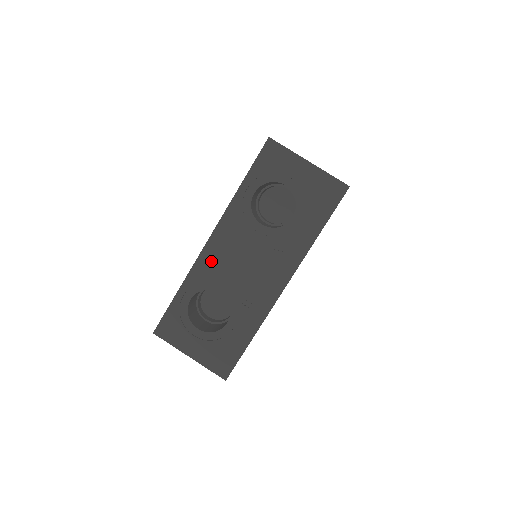
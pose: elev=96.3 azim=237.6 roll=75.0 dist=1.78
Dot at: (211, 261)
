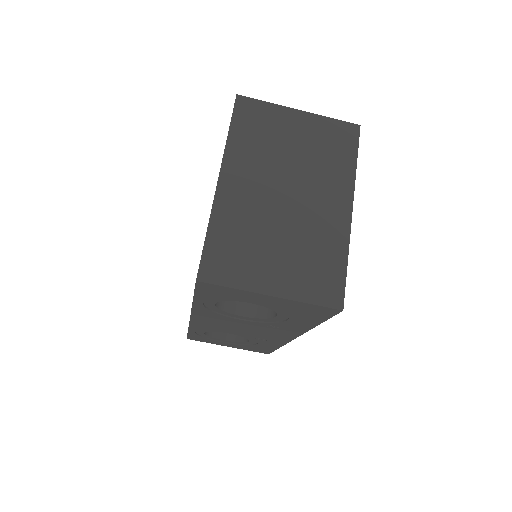
Dot at: (205, 325)
